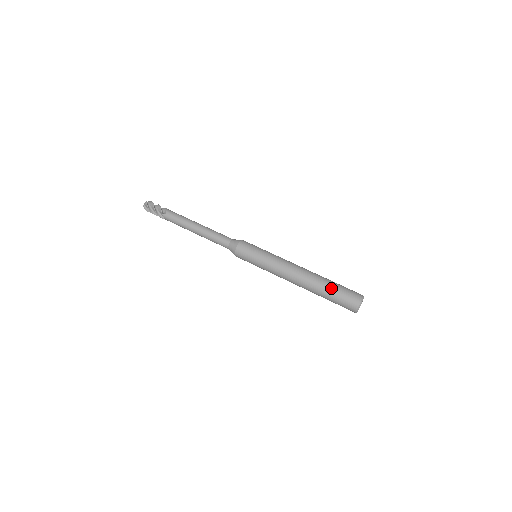
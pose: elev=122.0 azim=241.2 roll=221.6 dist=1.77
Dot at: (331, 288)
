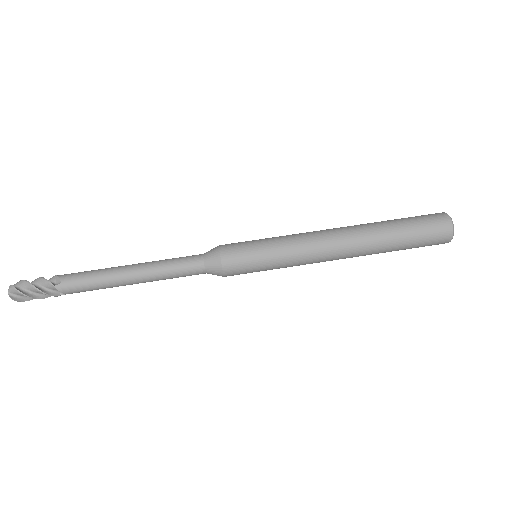
Dot at: (400, 227)
